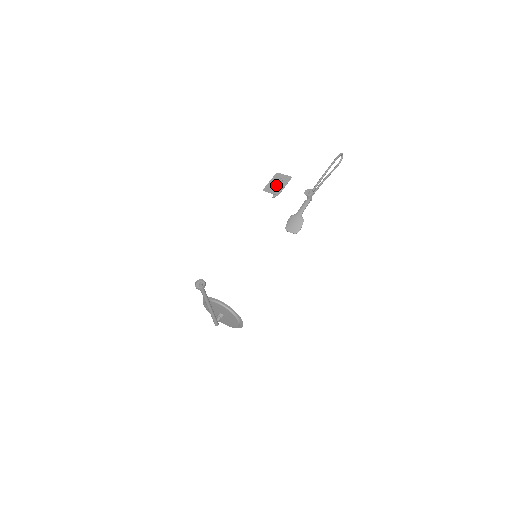
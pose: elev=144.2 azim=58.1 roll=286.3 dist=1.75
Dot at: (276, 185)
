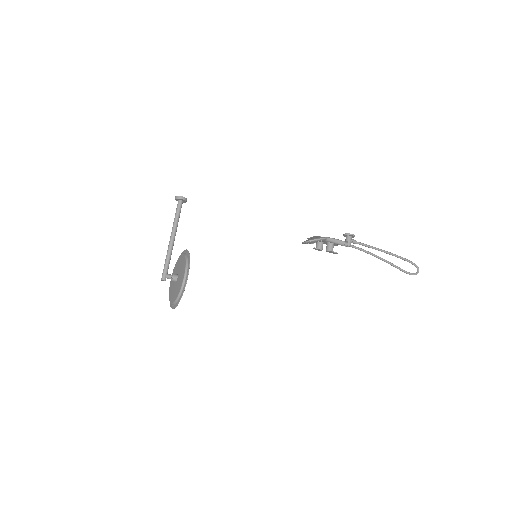
Dot at: occluded
